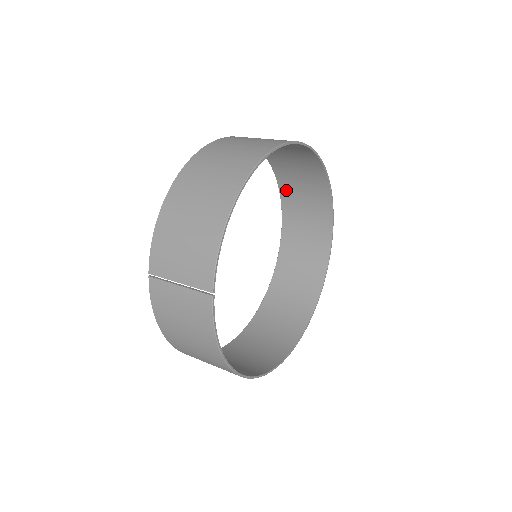
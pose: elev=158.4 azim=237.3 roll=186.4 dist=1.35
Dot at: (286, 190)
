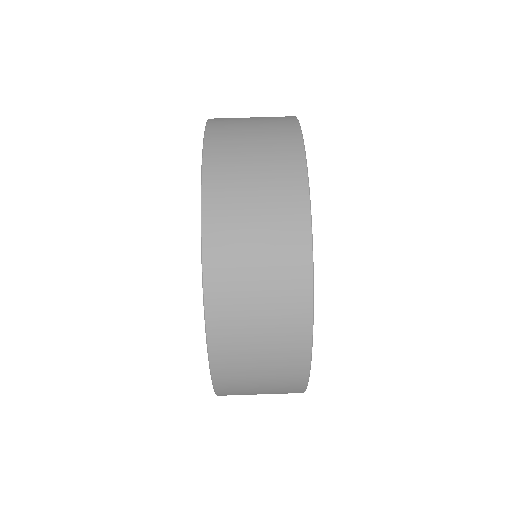
Dot at: occluded
